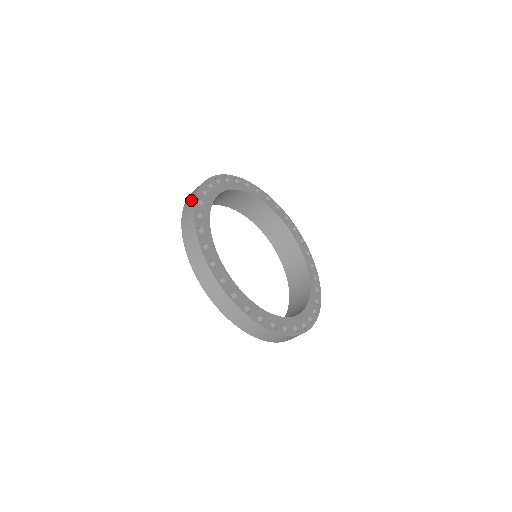
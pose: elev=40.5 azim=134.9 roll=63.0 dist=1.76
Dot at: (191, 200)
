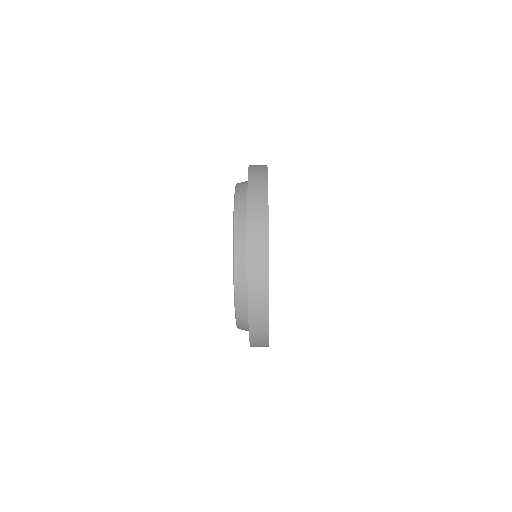
Dot at: (262, 303)
